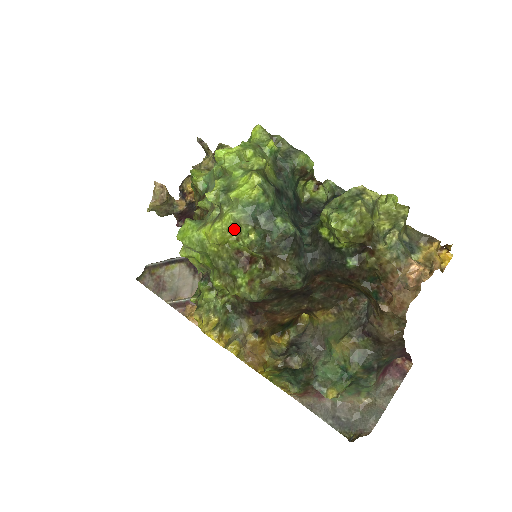
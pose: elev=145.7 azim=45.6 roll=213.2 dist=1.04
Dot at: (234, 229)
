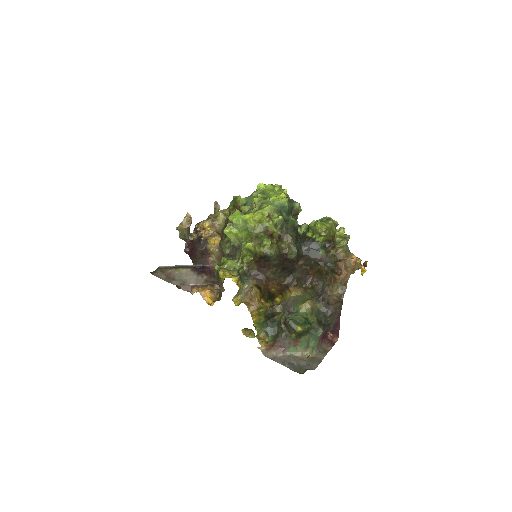
Dot at: (270, 214)
